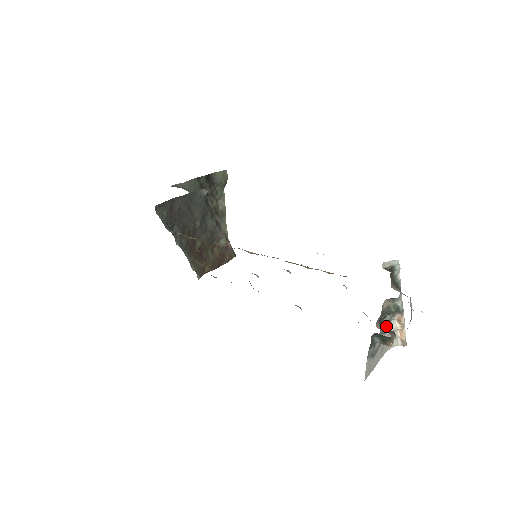
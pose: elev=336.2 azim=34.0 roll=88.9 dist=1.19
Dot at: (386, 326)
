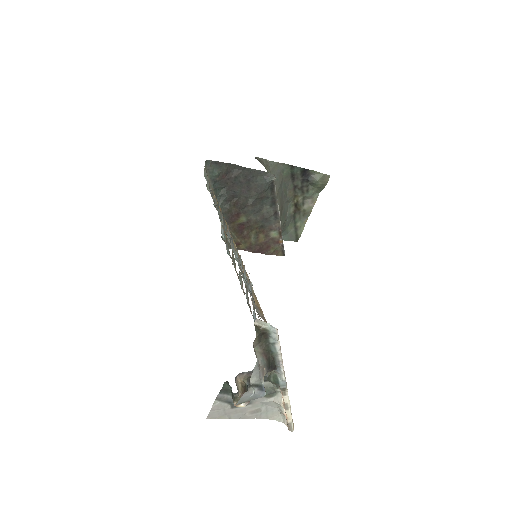
Dot at: (267, 391)
